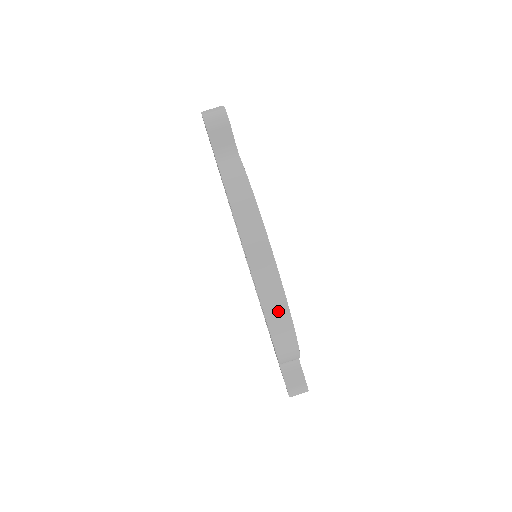
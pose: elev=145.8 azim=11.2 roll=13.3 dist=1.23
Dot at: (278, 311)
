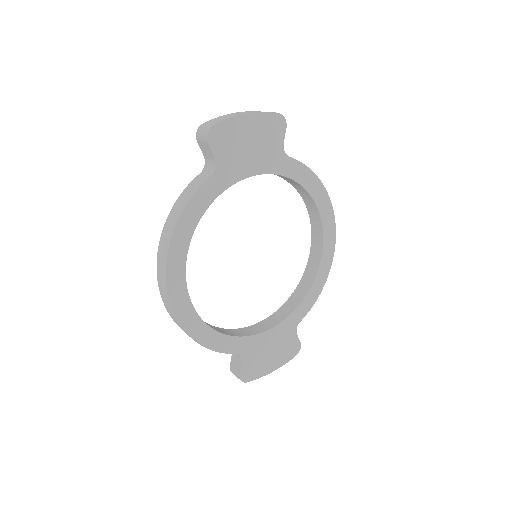
Dot at: (169, 308)
